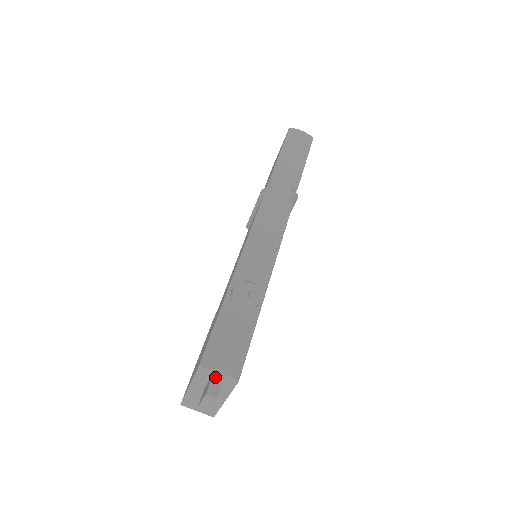
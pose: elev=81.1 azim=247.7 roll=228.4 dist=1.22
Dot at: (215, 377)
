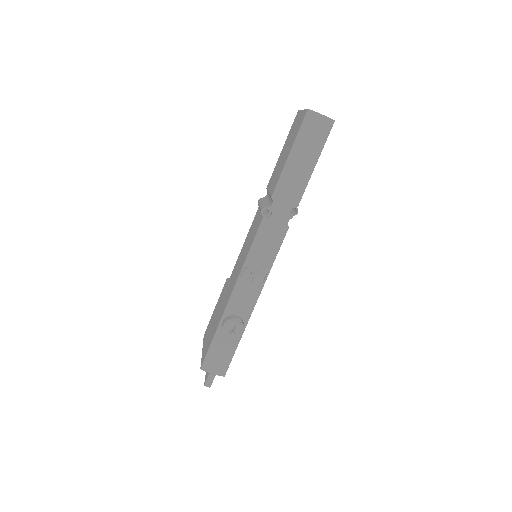
Dot at: (210, 377)
